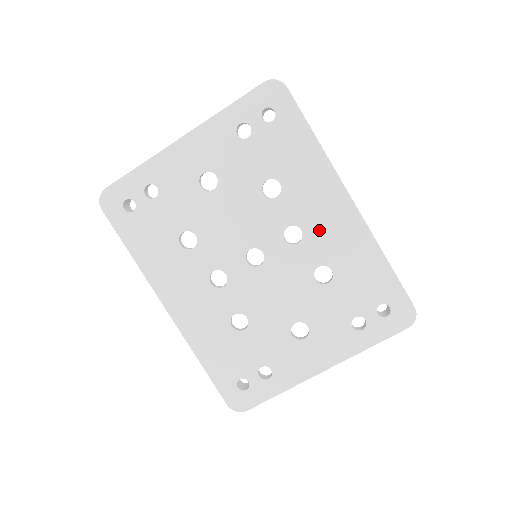
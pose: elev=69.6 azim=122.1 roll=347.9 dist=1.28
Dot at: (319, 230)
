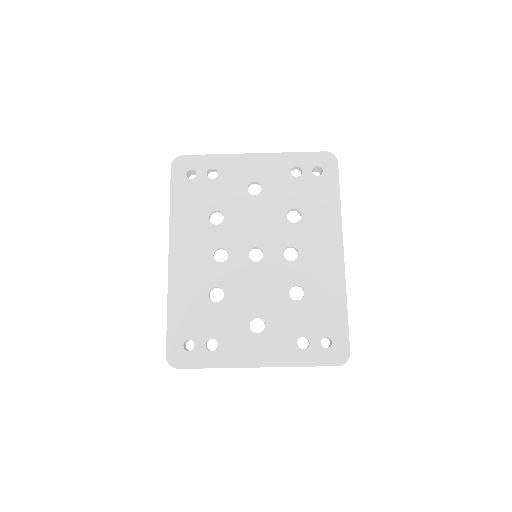
Dot at: (311, 260)
